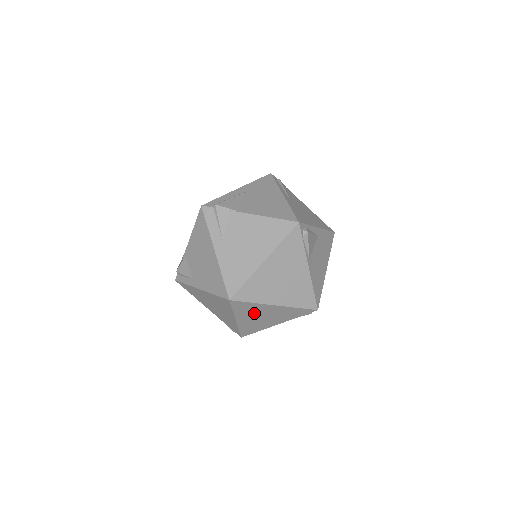
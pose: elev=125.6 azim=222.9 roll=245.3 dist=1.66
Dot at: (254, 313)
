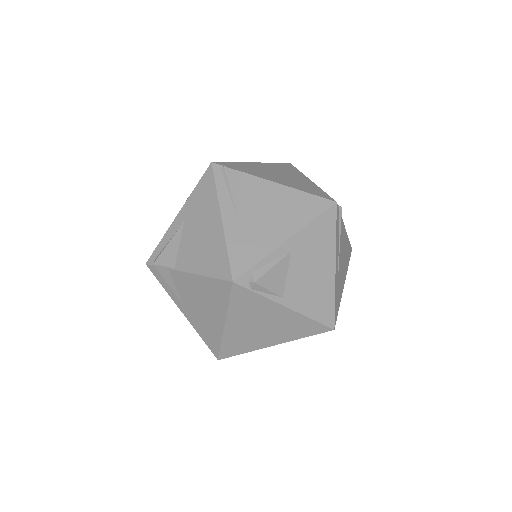
Dot at: occluded
